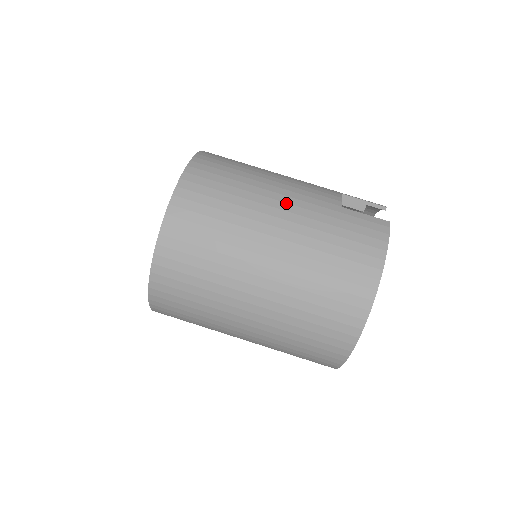
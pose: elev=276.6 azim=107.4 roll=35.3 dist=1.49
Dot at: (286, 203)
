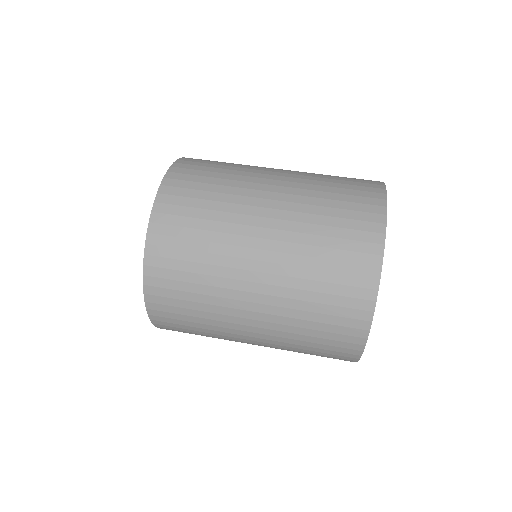
Dot at: occluded
